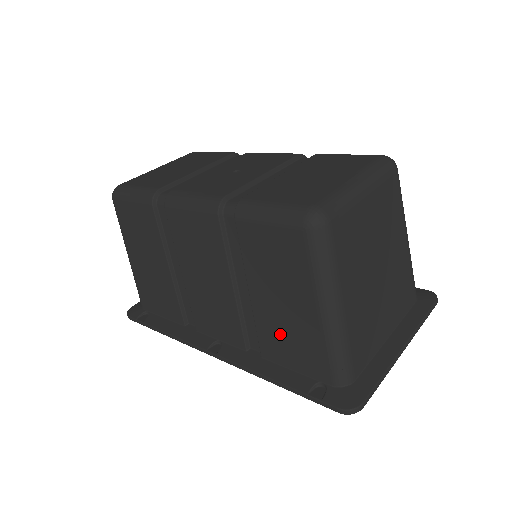
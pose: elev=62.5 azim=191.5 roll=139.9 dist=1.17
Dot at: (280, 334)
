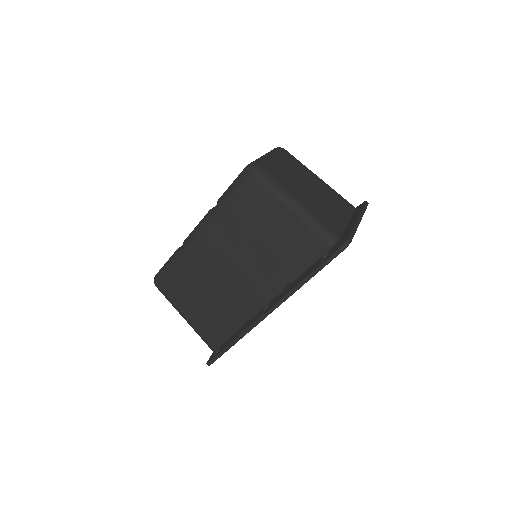
Dot at: (286, 252)
